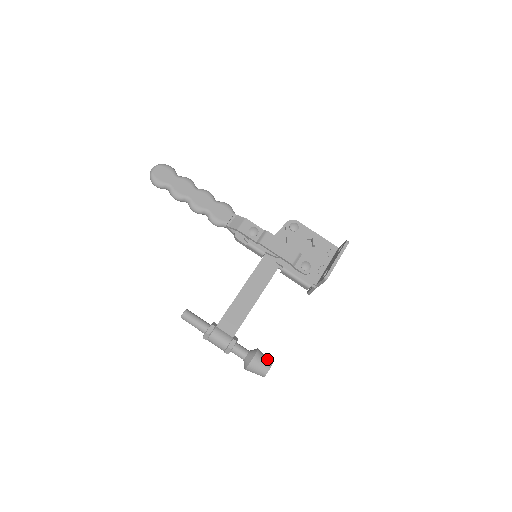
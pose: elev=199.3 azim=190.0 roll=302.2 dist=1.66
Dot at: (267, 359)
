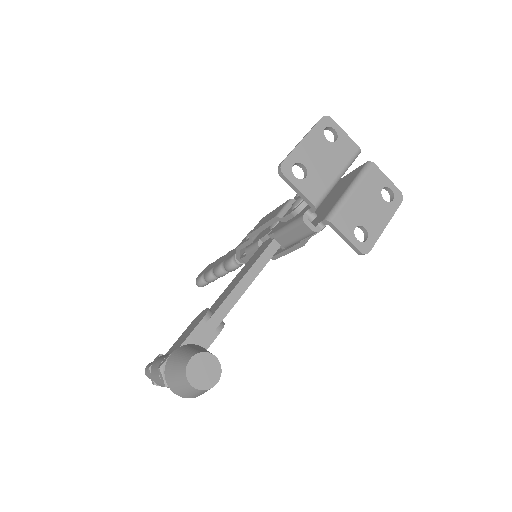
Dot at: (199, 349)
